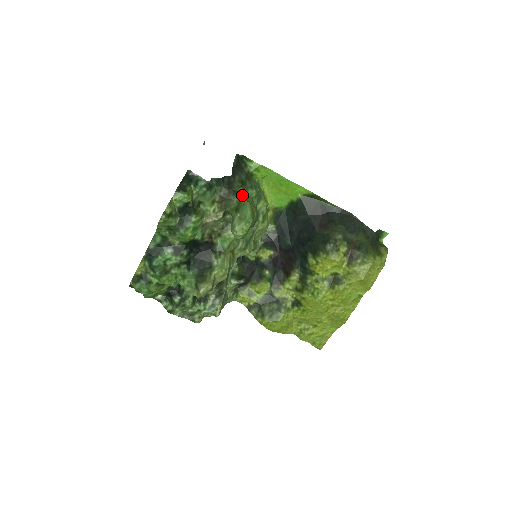
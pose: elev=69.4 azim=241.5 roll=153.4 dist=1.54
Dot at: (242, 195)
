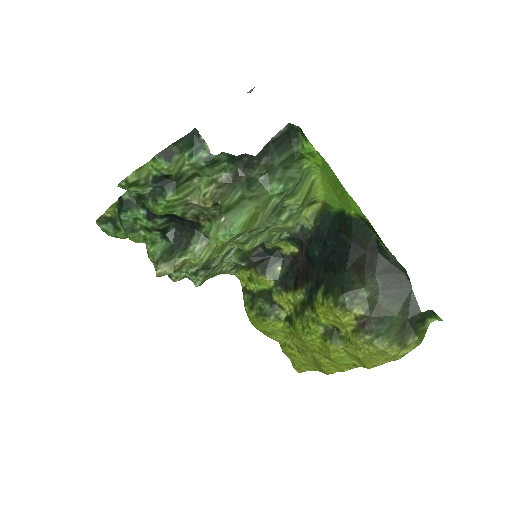
Dot at: (257, 187)
